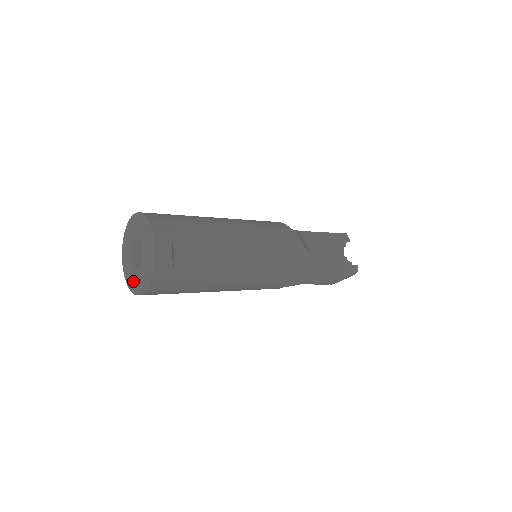
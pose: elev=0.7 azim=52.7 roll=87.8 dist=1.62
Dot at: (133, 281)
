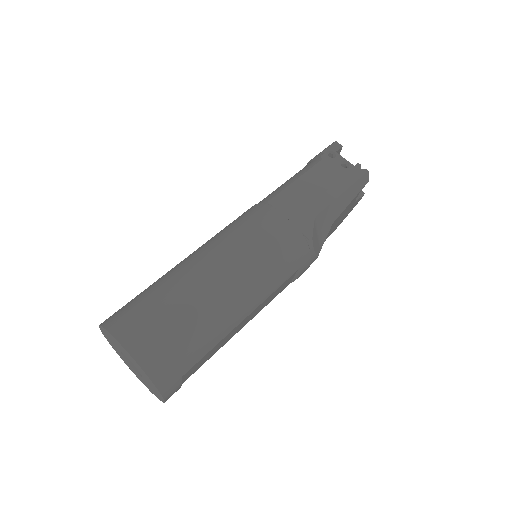
Dot at: (126, 363)
